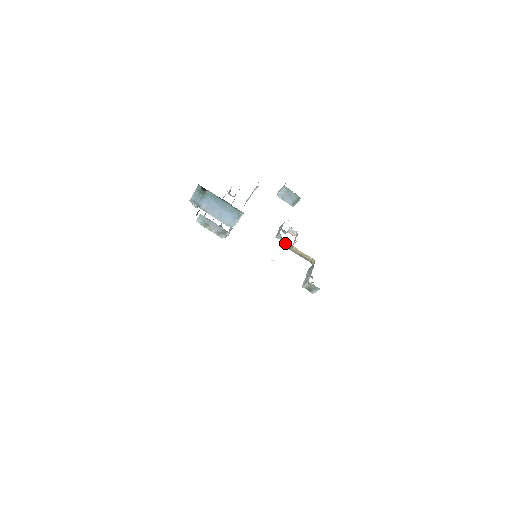
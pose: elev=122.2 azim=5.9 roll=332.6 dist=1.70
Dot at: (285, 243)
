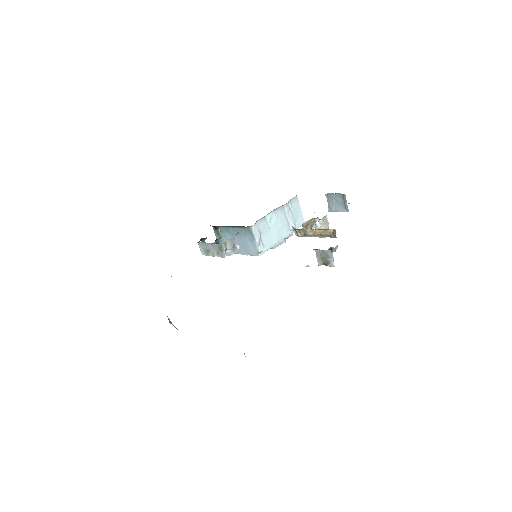
Dot at: (296, 231)
